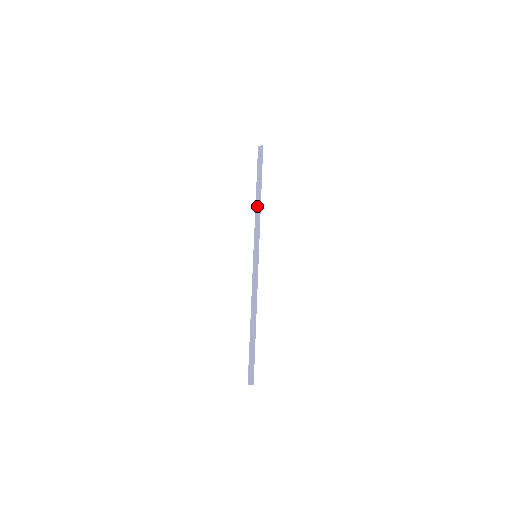
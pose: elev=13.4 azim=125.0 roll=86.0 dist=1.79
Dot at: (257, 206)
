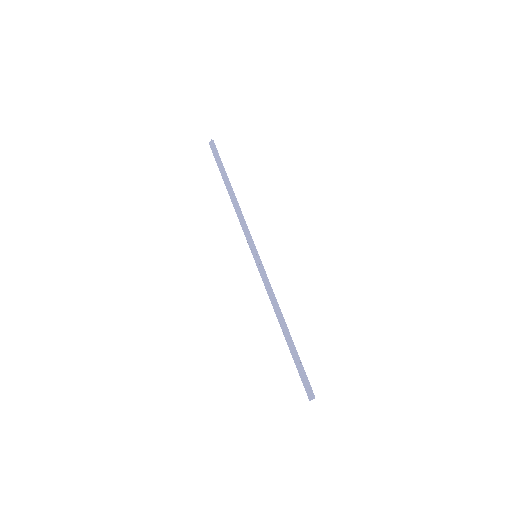
Dot at: (234, 203)
